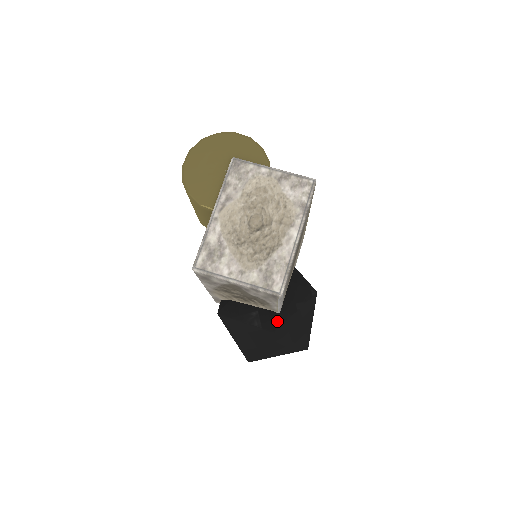
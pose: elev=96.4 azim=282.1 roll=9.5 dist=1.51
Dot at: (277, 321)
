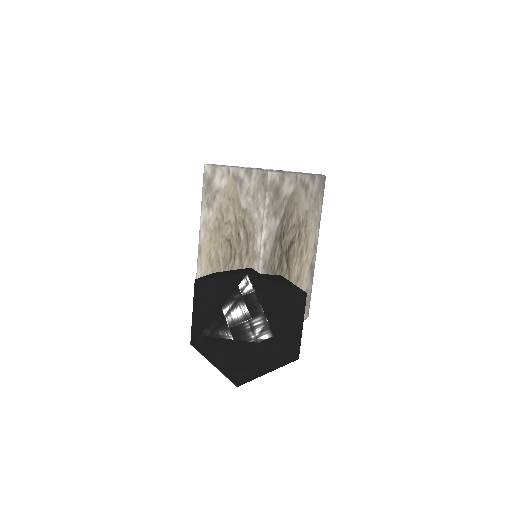
Dot at: (255, 273)
